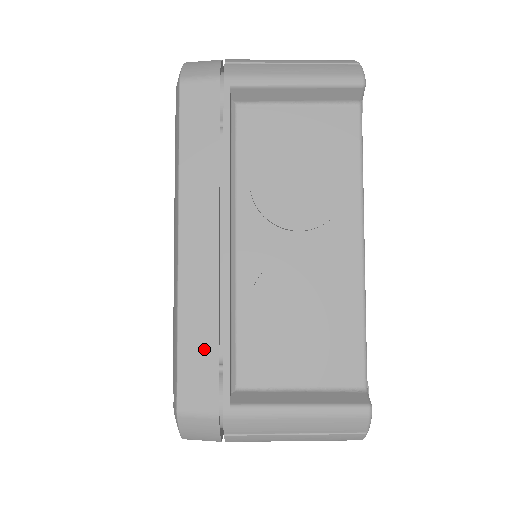
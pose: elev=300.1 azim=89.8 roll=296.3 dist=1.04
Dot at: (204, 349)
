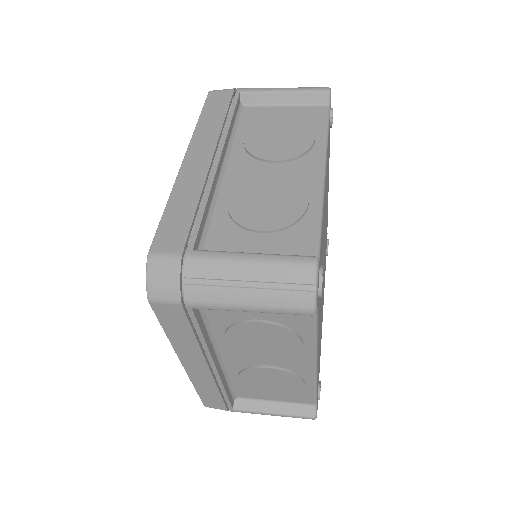
Dot at: (183, 214)
